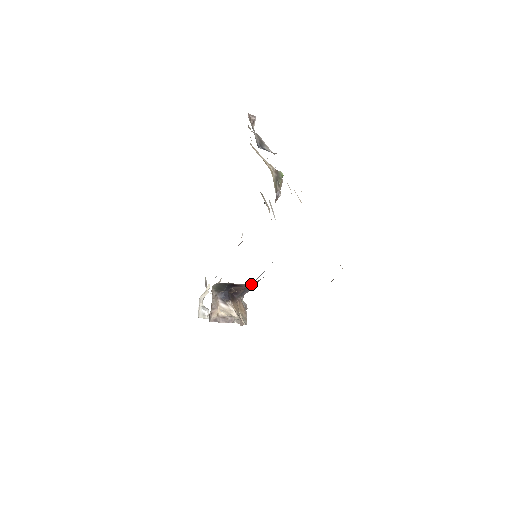
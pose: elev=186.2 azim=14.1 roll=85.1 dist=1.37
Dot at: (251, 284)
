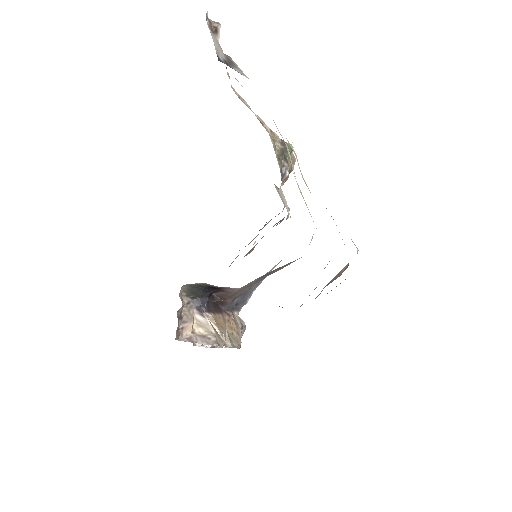
Dot at: (238, 288)
